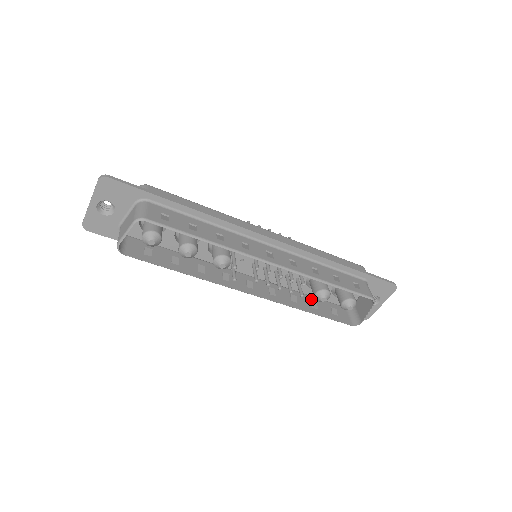
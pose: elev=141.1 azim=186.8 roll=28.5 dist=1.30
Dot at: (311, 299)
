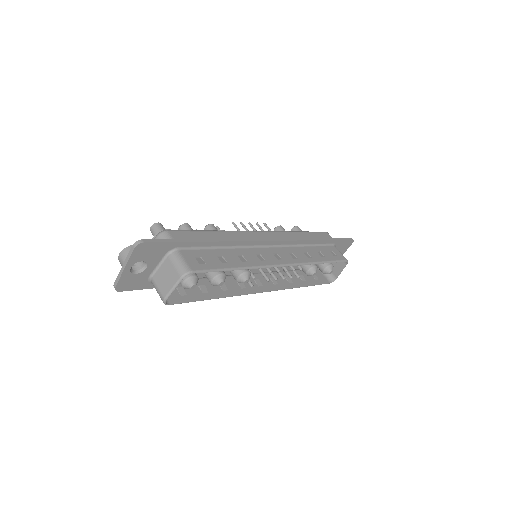
Dot at: occluded
